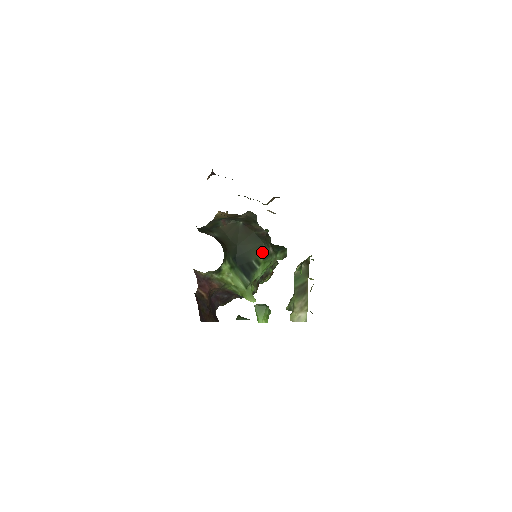
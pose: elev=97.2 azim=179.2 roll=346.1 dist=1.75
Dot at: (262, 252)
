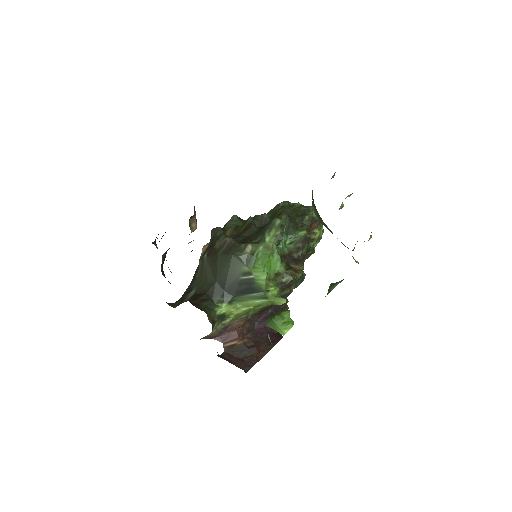
Dot at: (240, 263)
